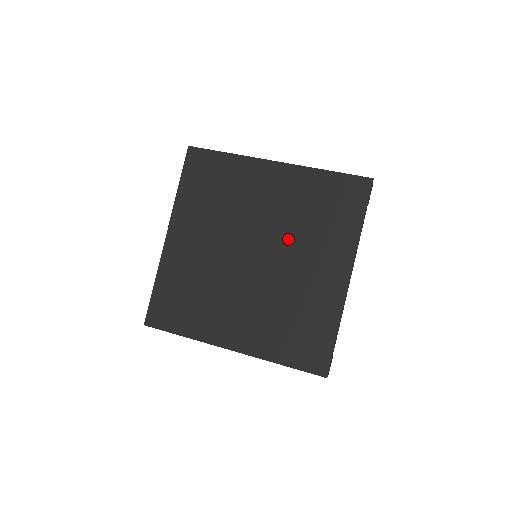
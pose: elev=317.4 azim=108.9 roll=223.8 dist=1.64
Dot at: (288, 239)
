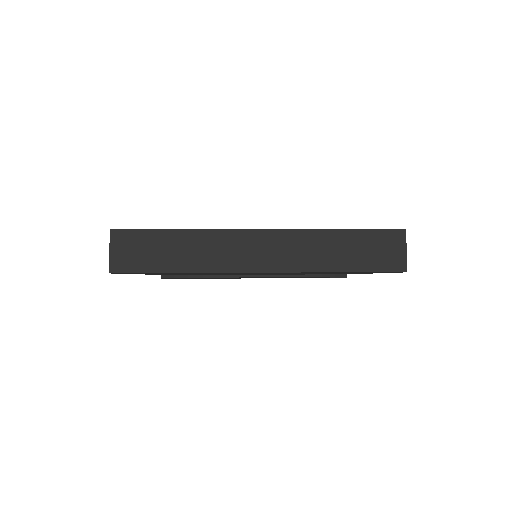
Dot at: occluded
